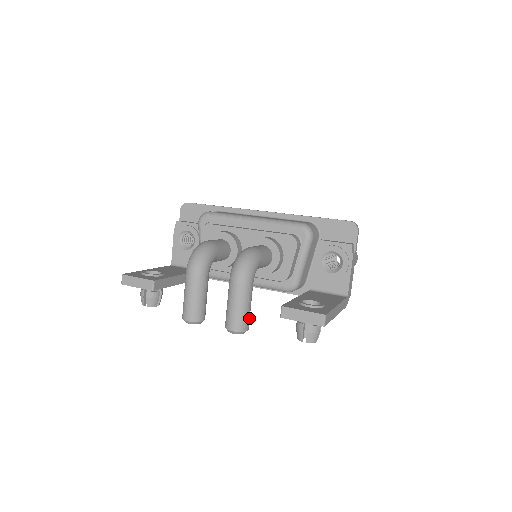
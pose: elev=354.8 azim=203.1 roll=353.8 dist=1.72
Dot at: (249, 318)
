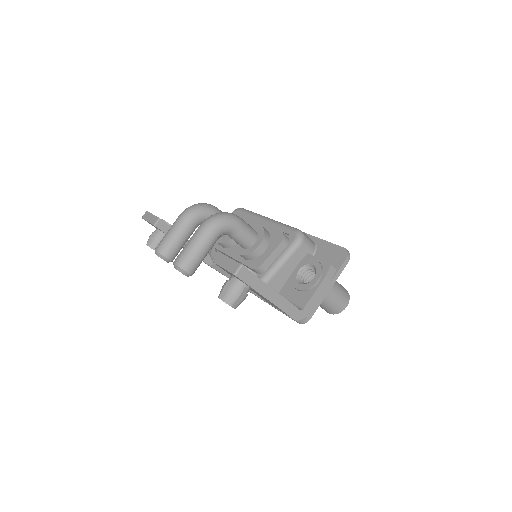
Dot at: (196, 264)
